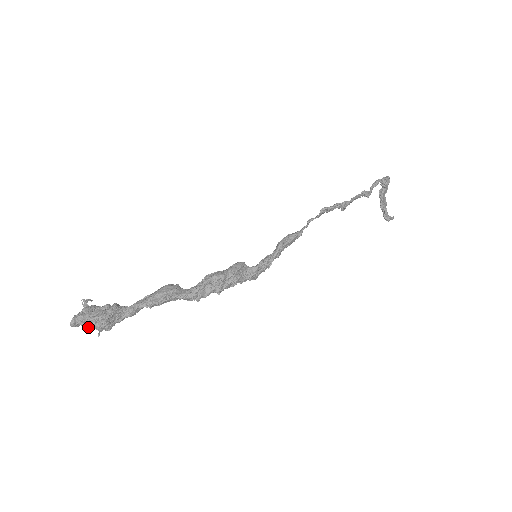
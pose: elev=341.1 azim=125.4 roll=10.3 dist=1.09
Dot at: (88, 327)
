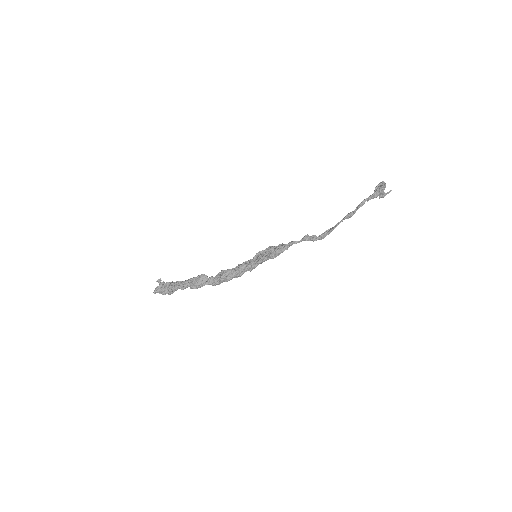
Dot at: occluded
